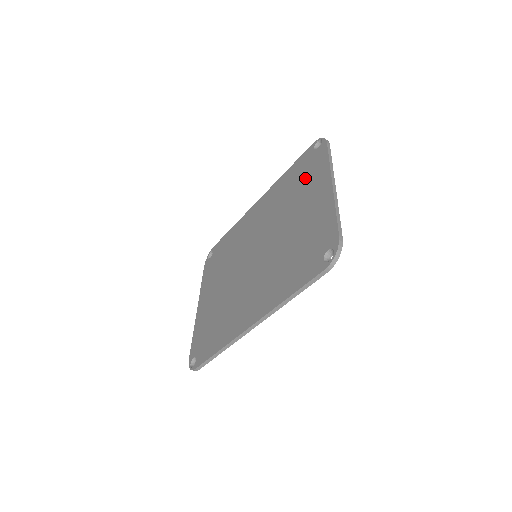
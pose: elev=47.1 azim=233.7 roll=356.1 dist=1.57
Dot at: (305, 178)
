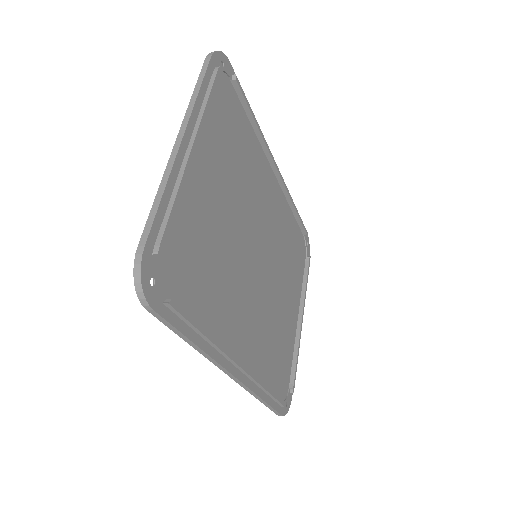
Dot at: occluded
